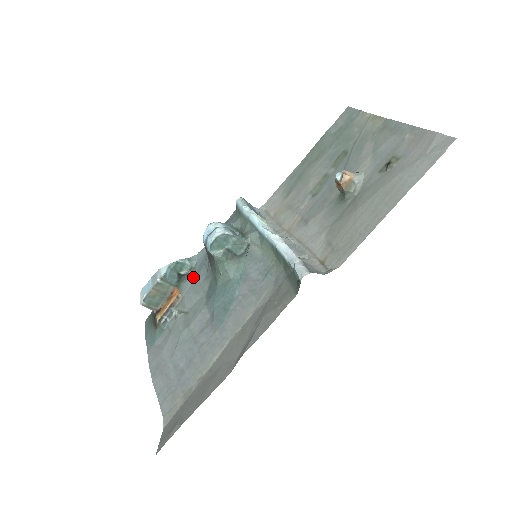
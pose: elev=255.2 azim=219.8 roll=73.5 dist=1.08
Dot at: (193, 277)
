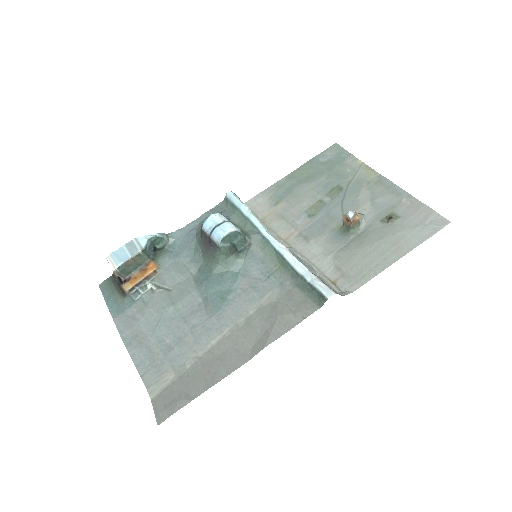
Dot at: (173, 255)
